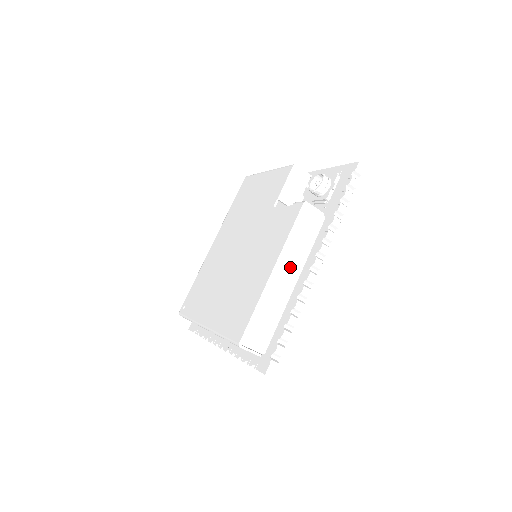
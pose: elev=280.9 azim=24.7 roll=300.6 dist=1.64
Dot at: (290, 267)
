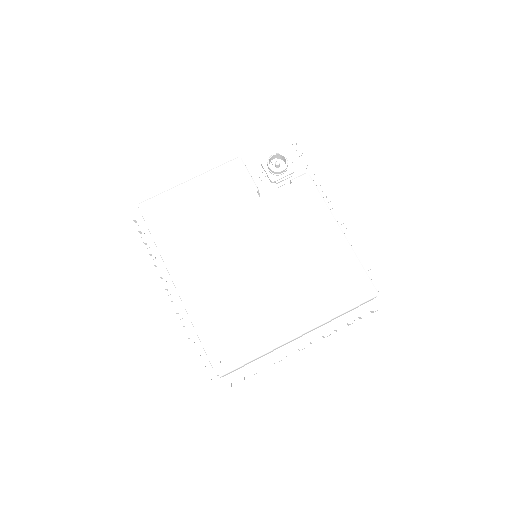
Dot at: occluded
